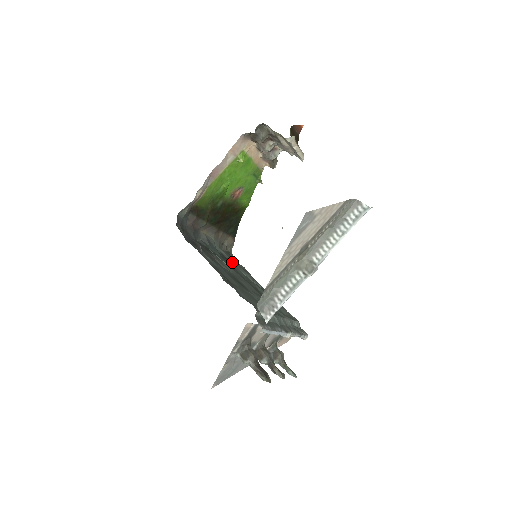
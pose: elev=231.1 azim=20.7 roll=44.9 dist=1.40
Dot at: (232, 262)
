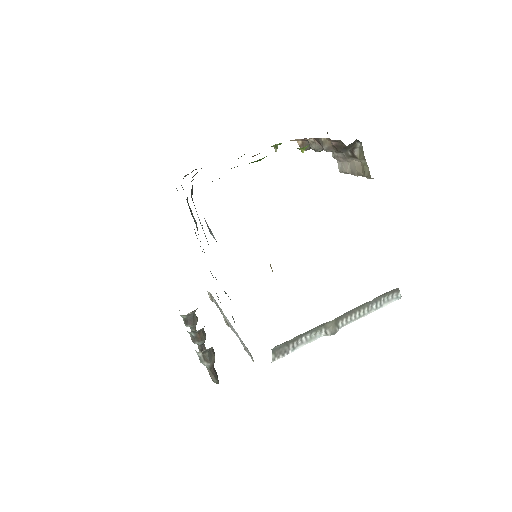
Dot at: occluded
